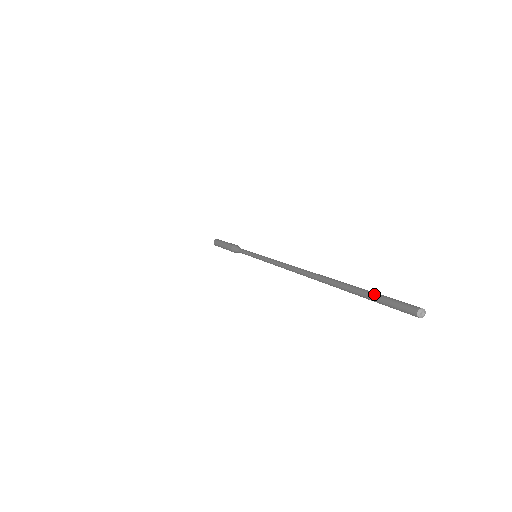
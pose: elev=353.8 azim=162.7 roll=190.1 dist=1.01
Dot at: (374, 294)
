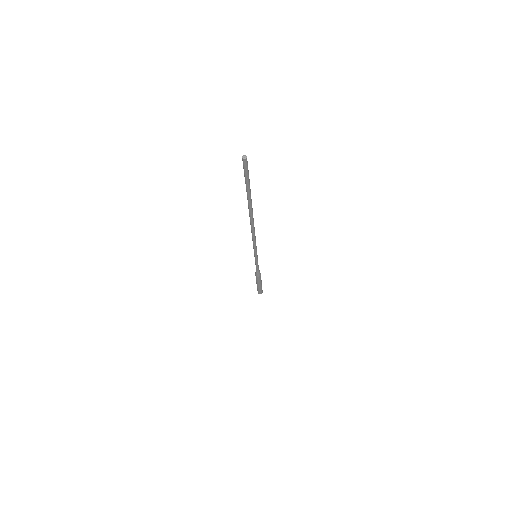
Dot at: (247, 176)
